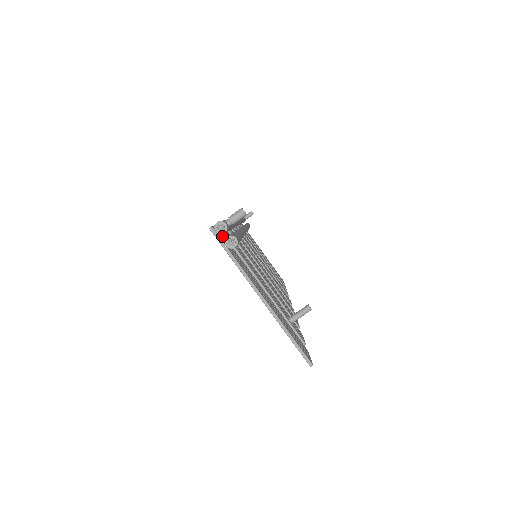
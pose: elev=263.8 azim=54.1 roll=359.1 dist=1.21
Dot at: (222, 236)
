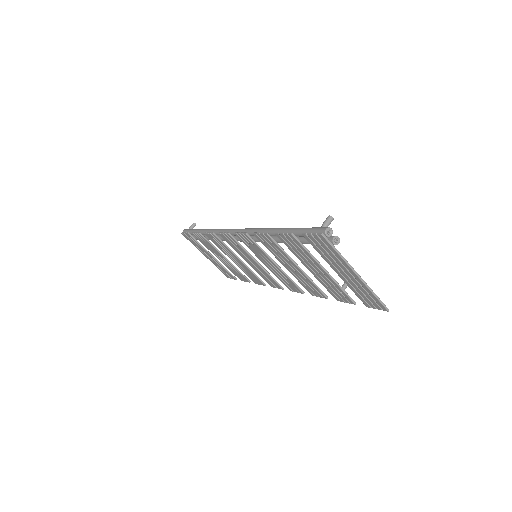
Dot at: (316, 239)
